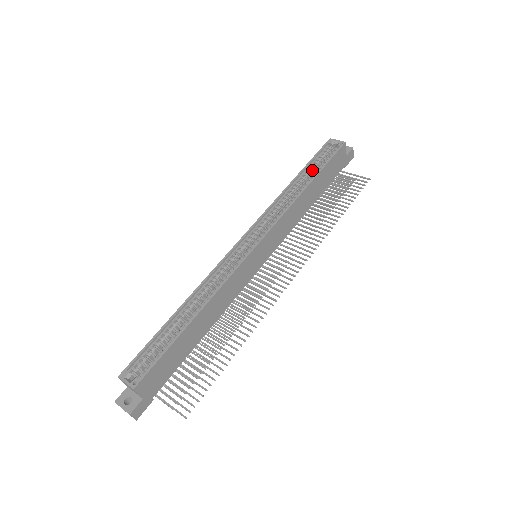
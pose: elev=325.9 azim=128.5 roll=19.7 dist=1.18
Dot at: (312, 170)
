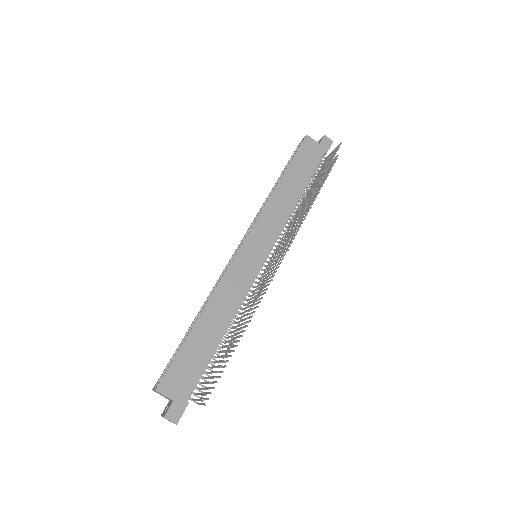
Dot at: occluded
